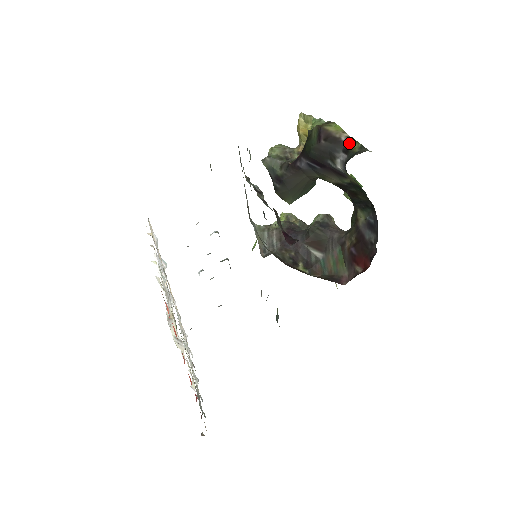
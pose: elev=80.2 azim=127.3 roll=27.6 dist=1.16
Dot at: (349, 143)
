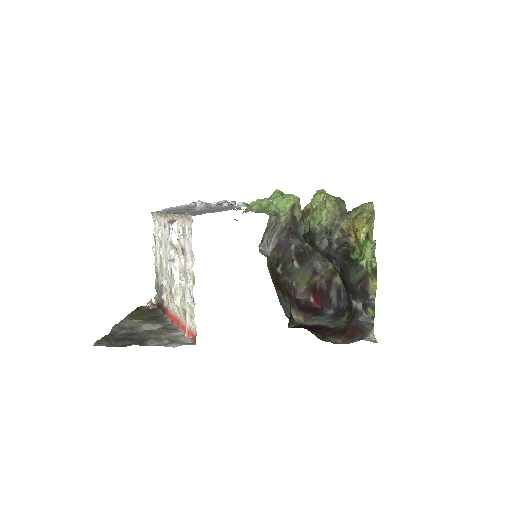
Dot at: (370, 304)
